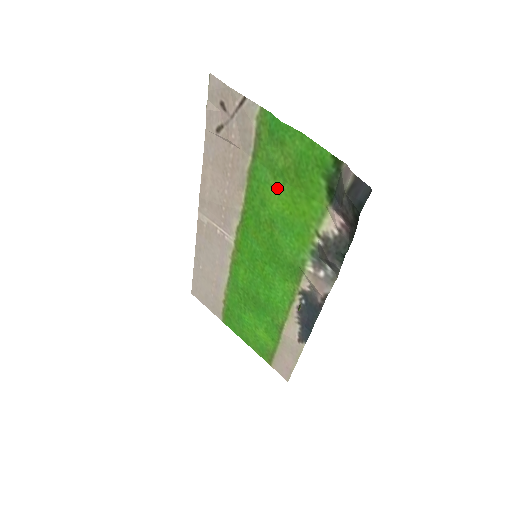
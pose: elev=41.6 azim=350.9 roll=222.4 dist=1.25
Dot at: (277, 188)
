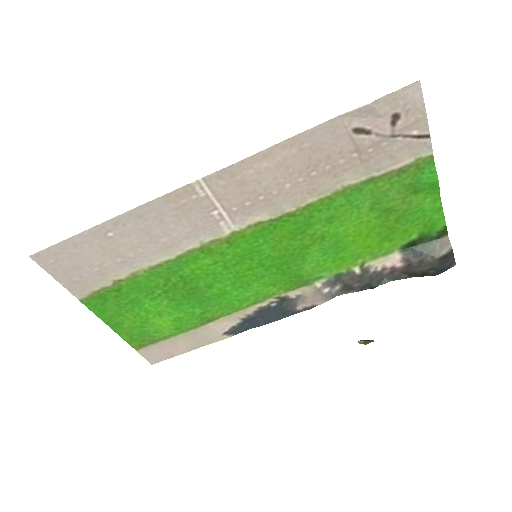
Dot at: (364, 217)
